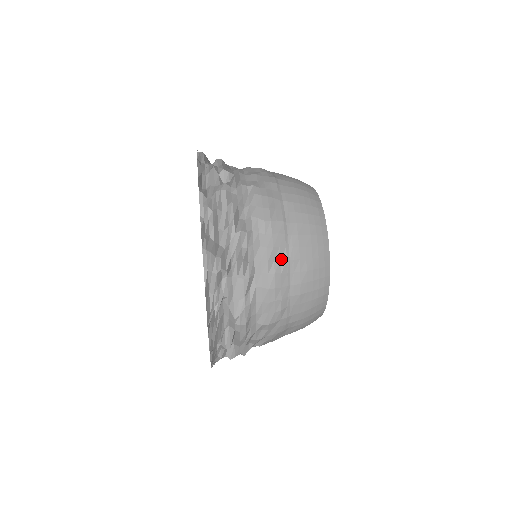
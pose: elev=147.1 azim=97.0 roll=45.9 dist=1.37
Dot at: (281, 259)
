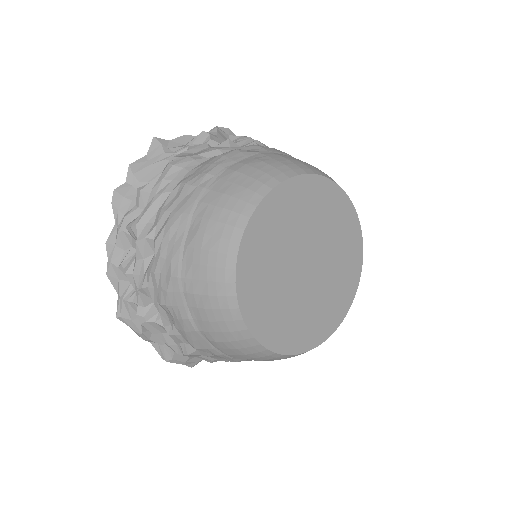
Dot at: (254, 151)
